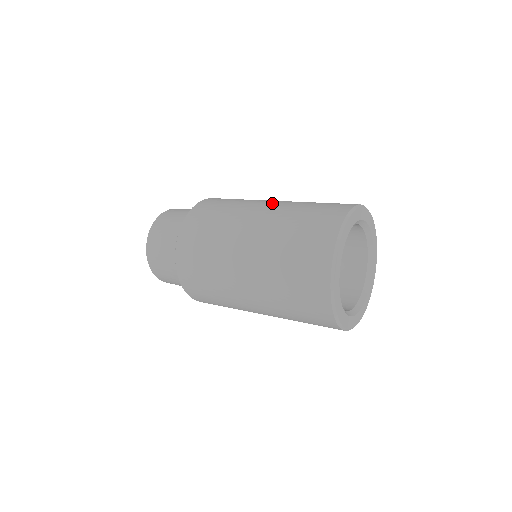
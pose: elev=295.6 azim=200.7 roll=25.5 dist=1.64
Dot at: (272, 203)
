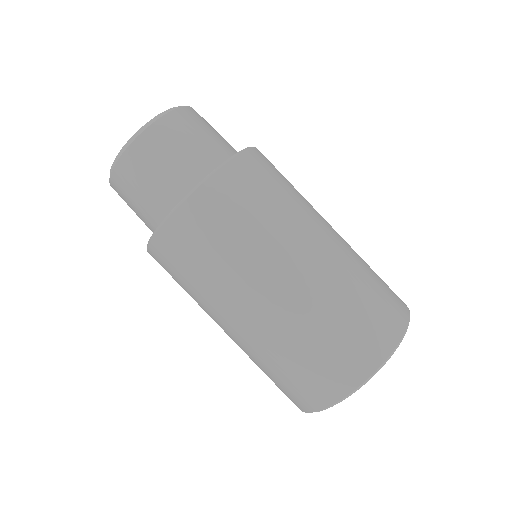
Dot at: (299, 274)
